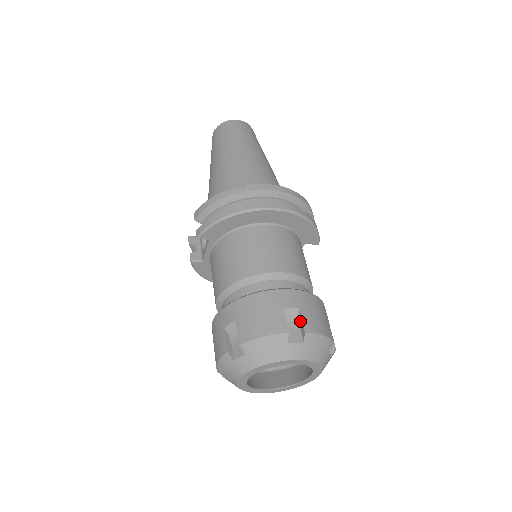
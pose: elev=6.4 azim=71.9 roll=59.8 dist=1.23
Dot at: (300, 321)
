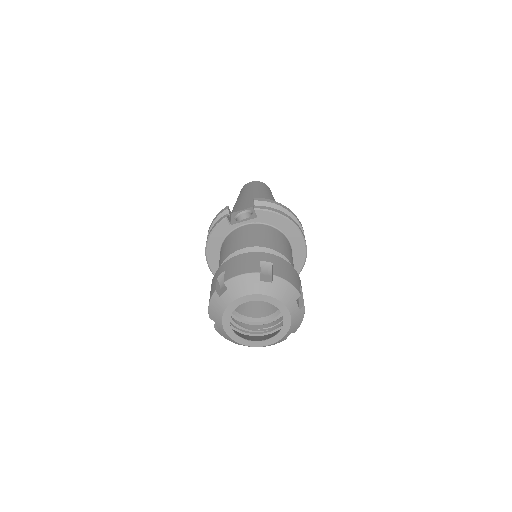
Dot at: (301, 299)
